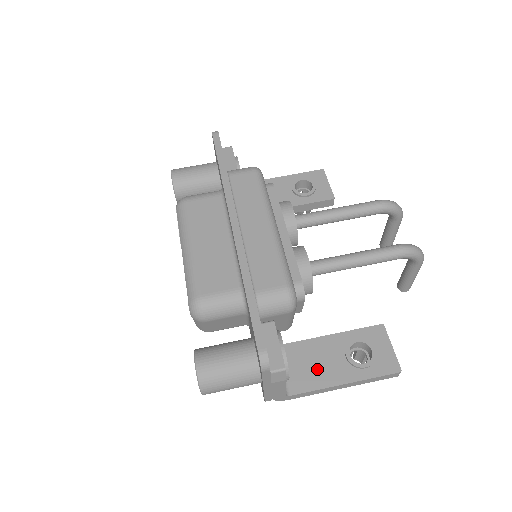
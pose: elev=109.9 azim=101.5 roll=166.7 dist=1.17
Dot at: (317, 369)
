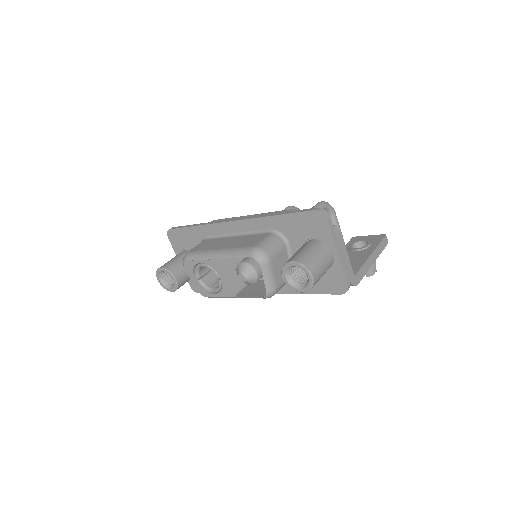
Dot at: (351, 262)
